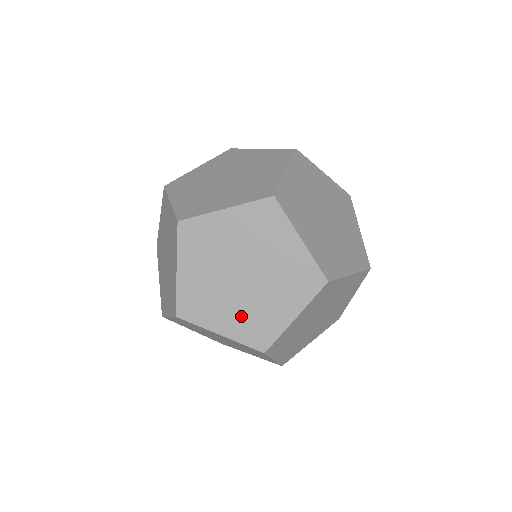
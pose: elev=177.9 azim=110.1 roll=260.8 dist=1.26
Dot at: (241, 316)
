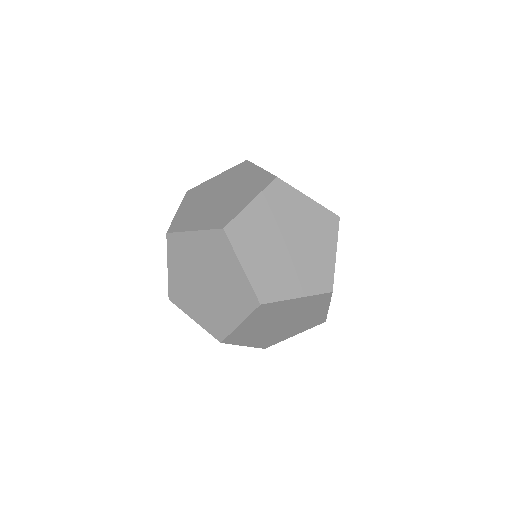
Dot at: occluded
